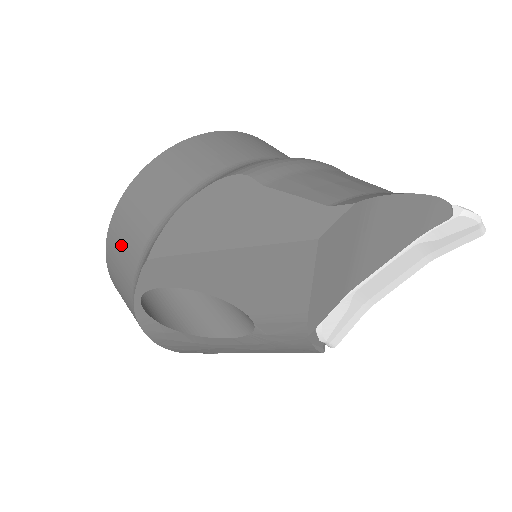
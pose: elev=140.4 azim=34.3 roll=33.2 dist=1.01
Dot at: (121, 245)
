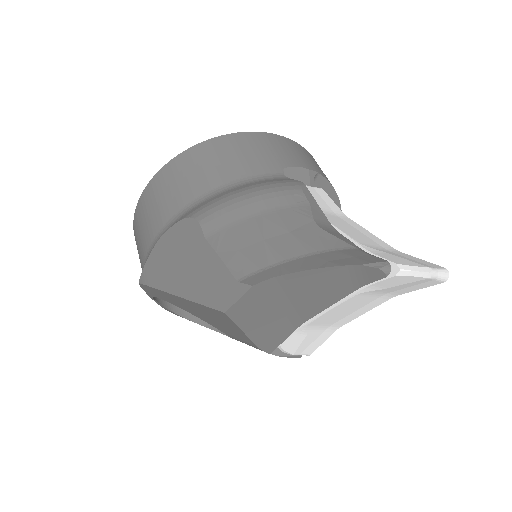
Dot at: (138, 252)
